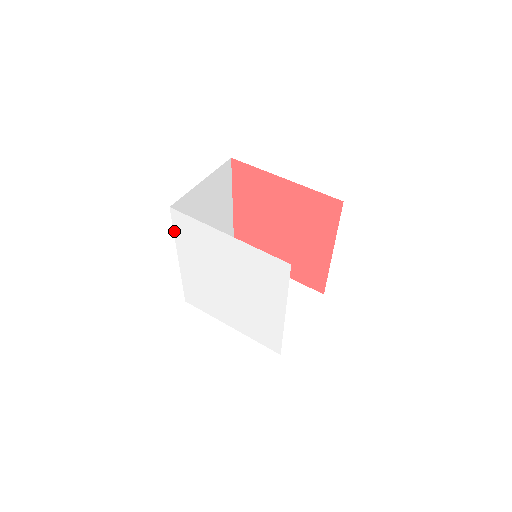
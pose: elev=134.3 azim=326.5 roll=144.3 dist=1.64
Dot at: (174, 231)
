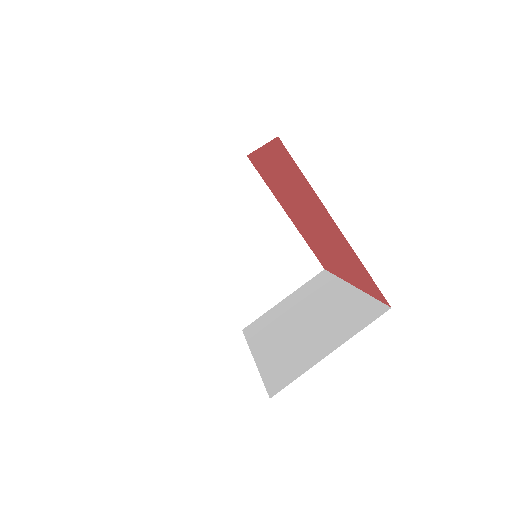
Dot at: occluded
